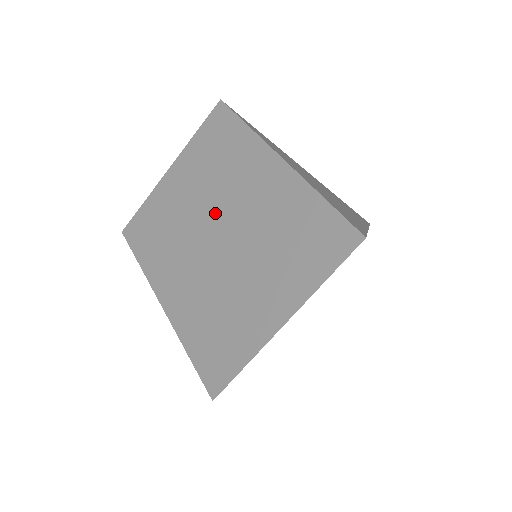
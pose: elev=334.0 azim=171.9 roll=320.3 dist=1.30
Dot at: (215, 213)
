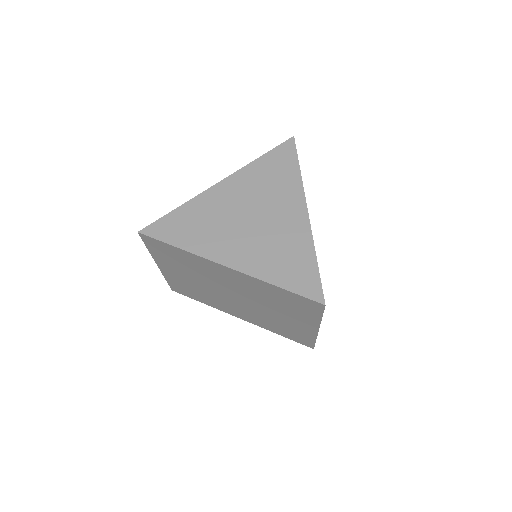
Dot at: (220, 288)
